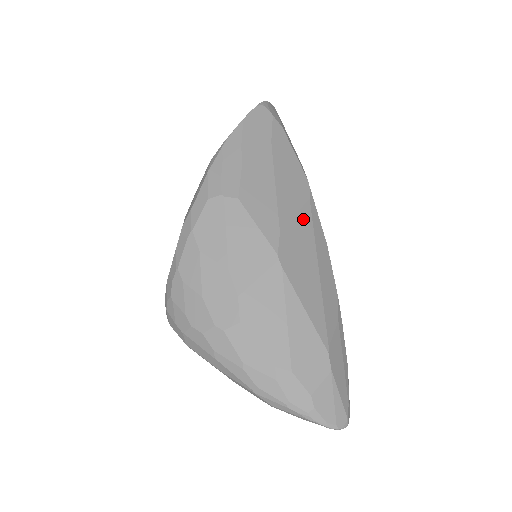
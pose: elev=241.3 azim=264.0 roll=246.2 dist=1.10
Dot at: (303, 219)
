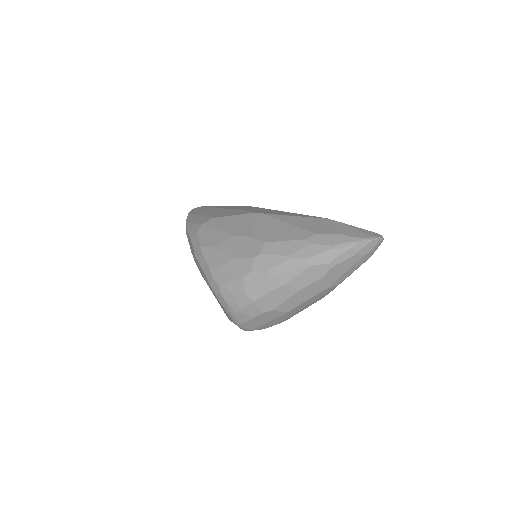
Dot at: occluded
